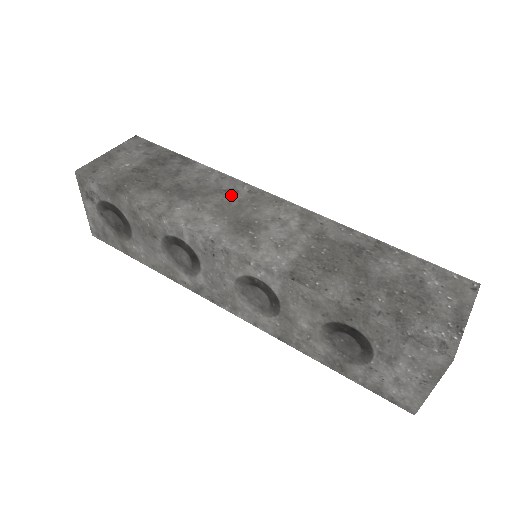
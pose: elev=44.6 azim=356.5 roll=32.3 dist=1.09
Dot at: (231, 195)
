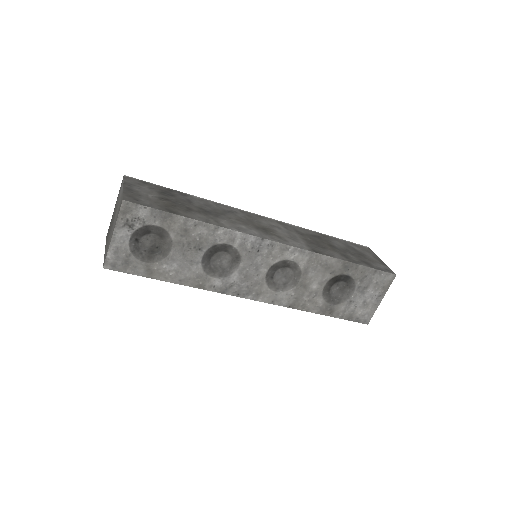
Dot at: (236, 214)
